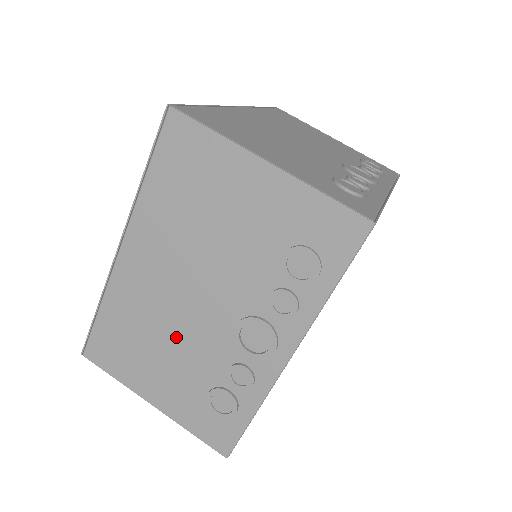
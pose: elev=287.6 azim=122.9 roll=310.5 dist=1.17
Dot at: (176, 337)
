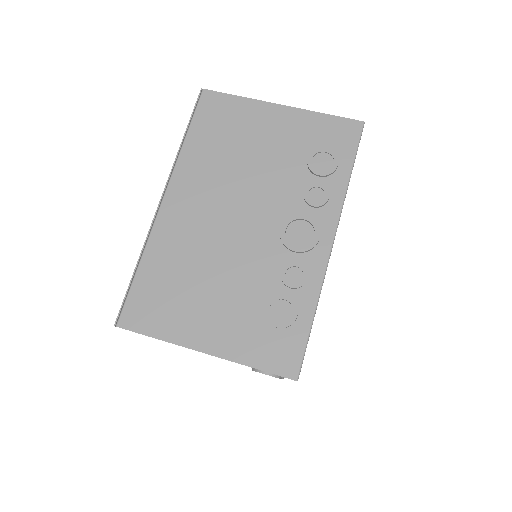
Dot at: (224, 262)
